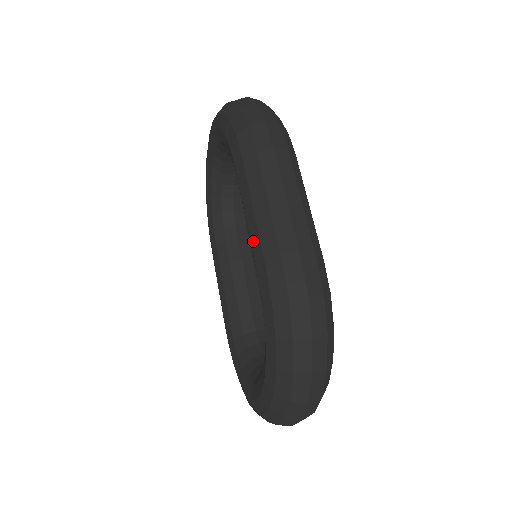
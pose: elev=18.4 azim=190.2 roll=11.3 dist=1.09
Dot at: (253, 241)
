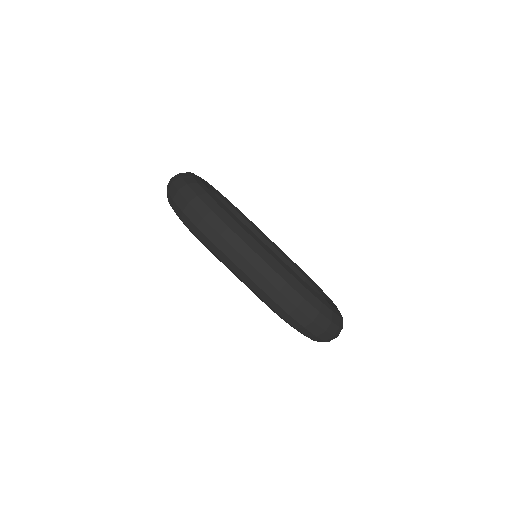
Dot at: occluded
